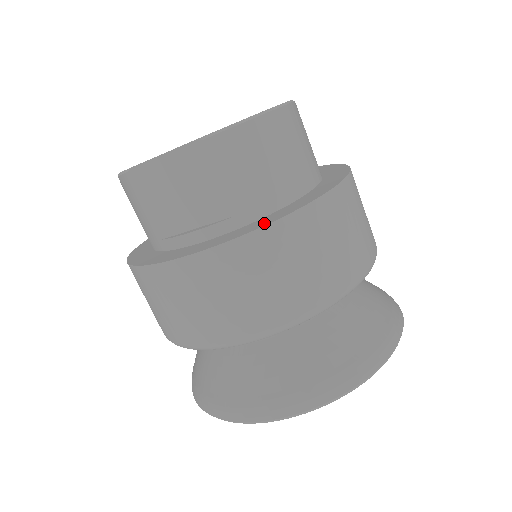
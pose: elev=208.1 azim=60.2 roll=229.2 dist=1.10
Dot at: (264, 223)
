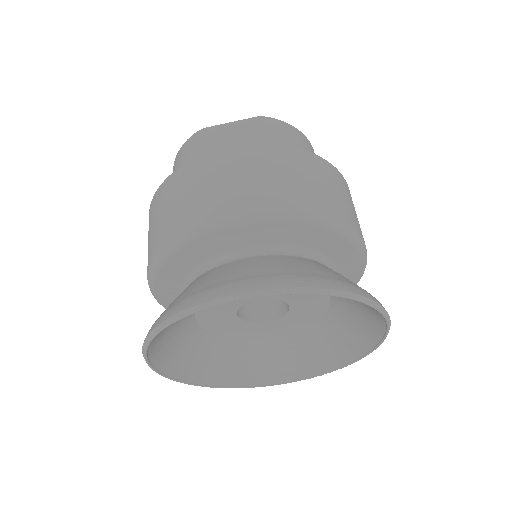
Dot at: occluded
